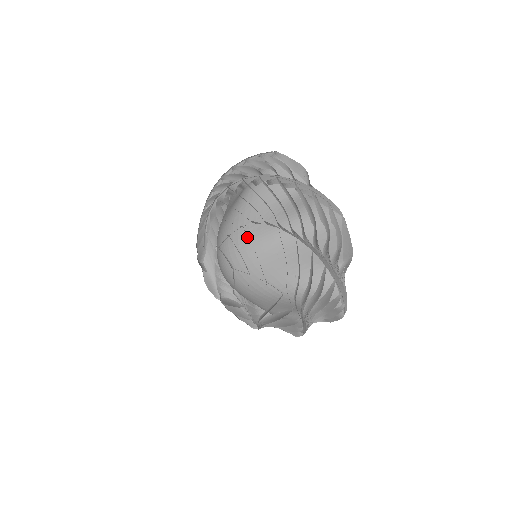
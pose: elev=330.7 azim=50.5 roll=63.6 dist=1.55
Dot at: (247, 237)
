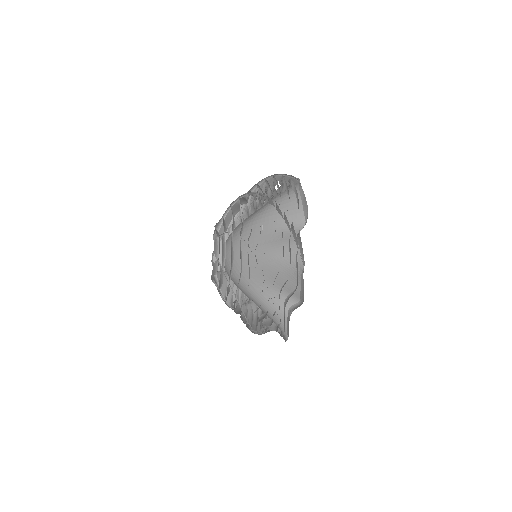
Dot at: occluded
